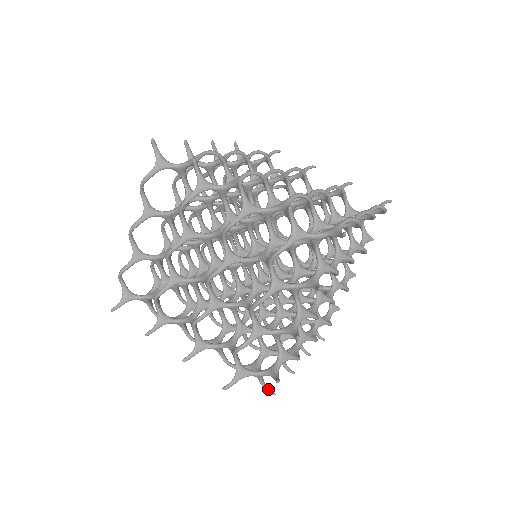
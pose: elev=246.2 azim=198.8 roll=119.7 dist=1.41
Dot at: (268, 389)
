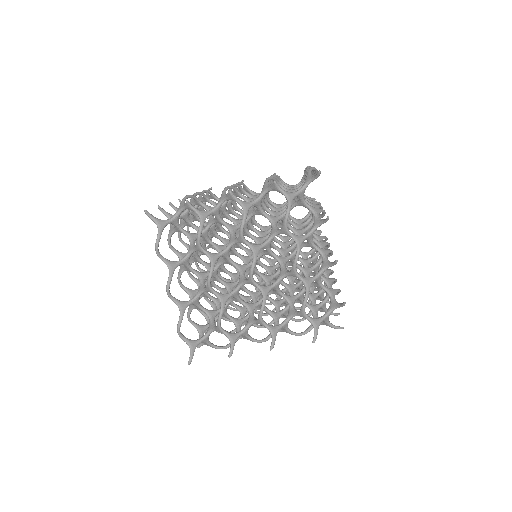
Dot at: (337, 326)
